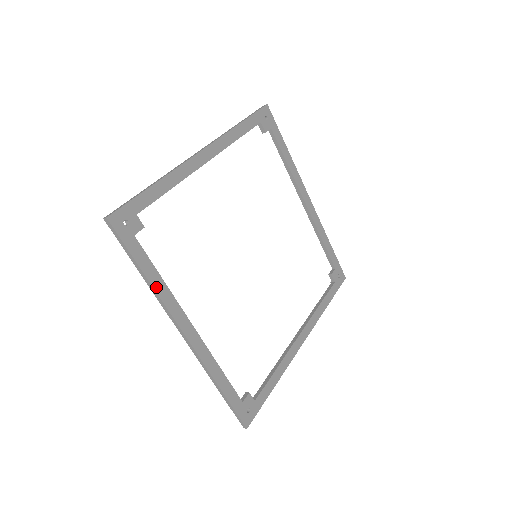
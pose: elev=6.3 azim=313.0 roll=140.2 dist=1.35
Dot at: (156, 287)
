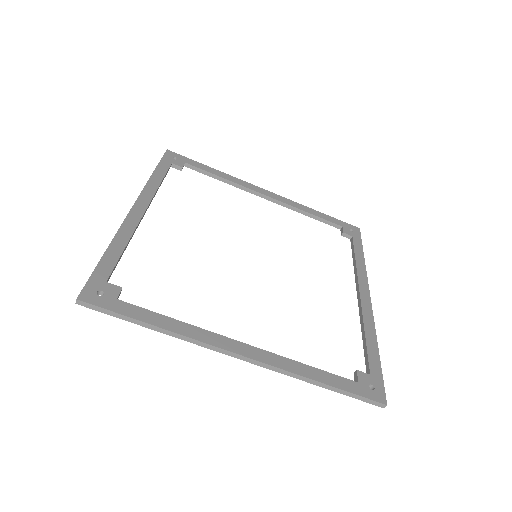
Dot at: (152, 180)
